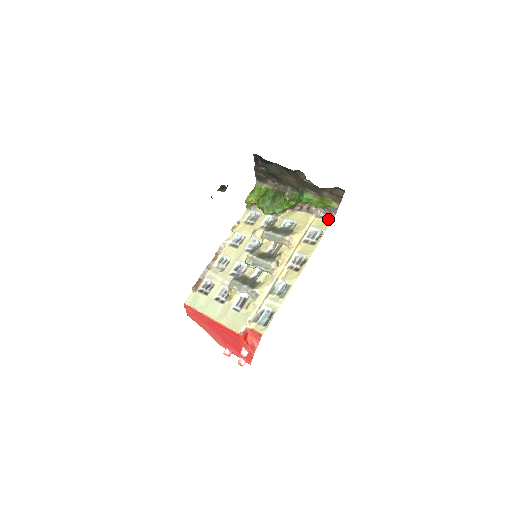
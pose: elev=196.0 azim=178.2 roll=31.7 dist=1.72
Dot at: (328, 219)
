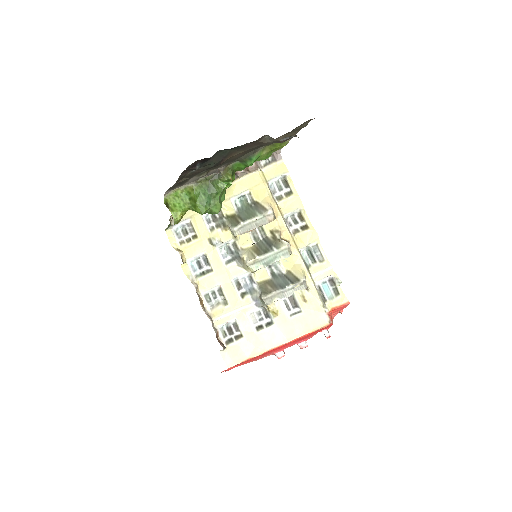
Dot at: (276, 161)
